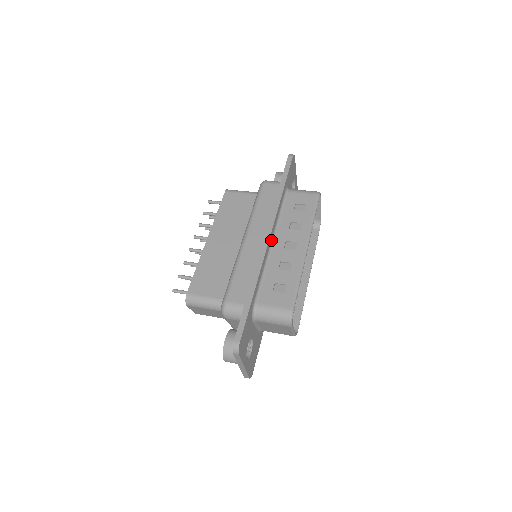
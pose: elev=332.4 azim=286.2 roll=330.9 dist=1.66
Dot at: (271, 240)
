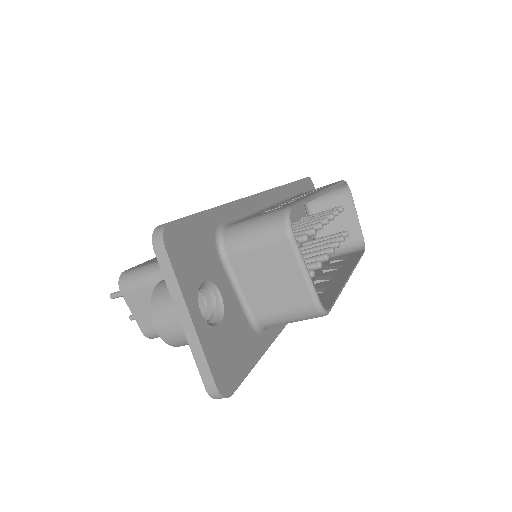
Dot at: (269, 203)
